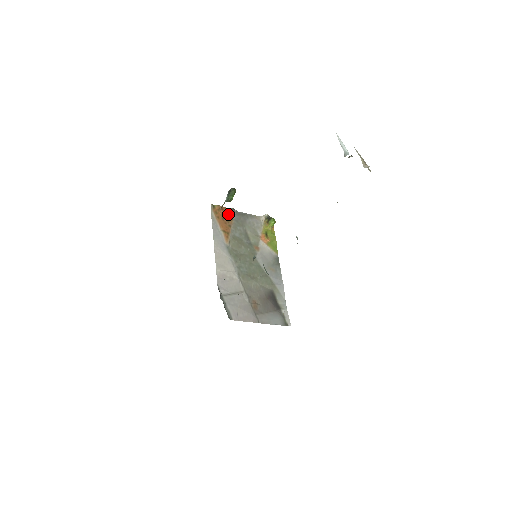
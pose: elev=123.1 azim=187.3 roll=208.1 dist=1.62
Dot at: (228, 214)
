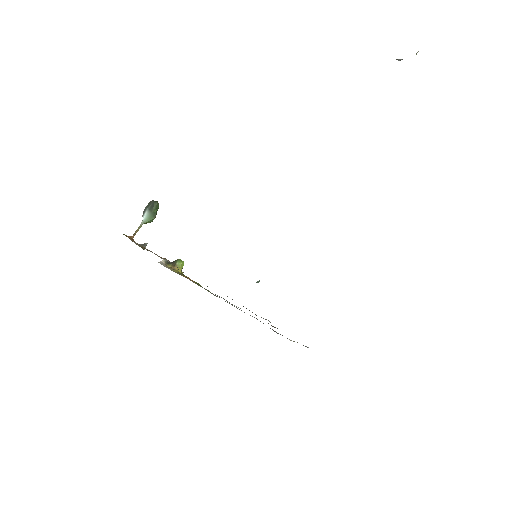
Dot at: (142, 247)
